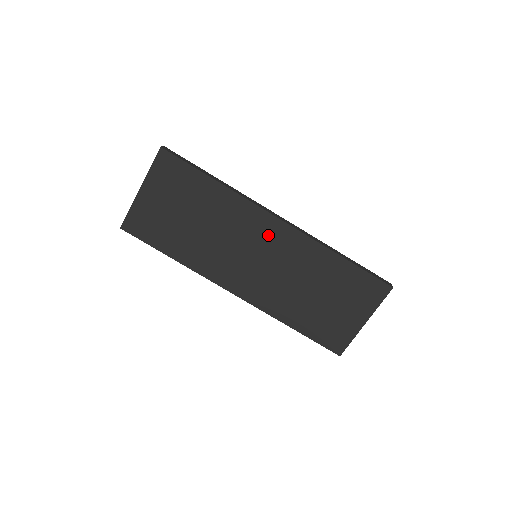
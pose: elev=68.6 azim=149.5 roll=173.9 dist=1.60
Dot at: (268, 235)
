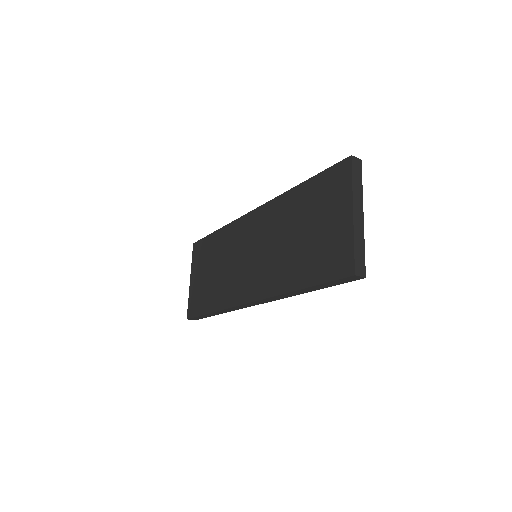
Dot at: (252, 229)
